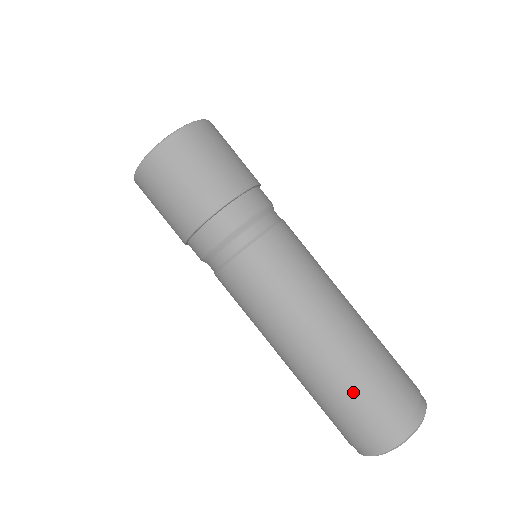
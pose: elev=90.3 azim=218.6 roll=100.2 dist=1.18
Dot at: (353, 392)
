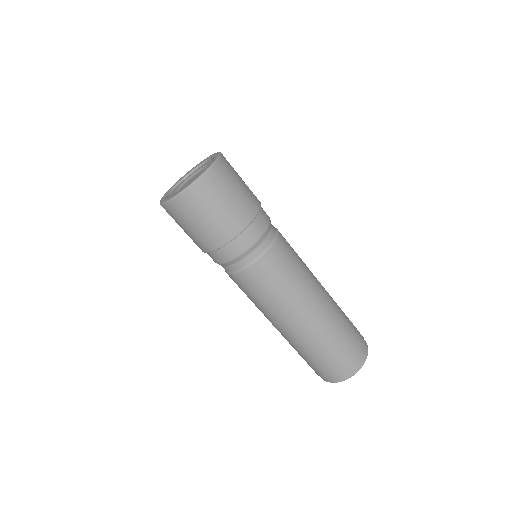
Dot at: (342, 332)
